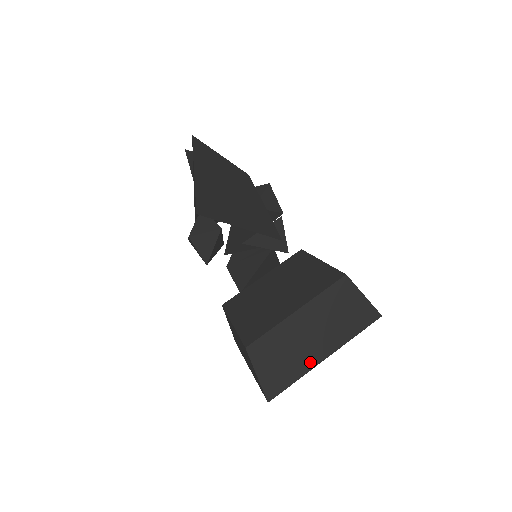
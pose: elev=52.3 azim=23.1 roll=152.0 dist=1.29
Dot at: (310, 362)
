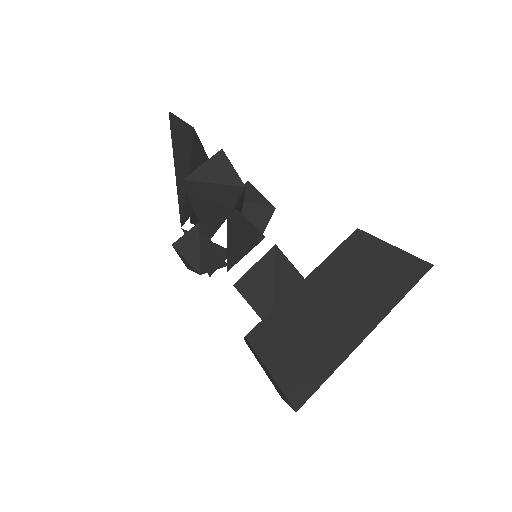
Dot at: (345, 343)
